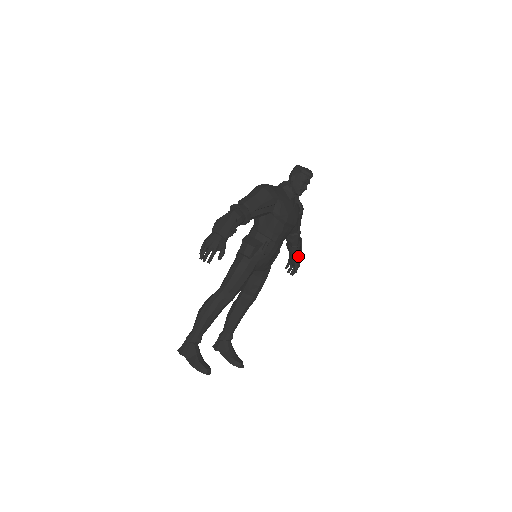
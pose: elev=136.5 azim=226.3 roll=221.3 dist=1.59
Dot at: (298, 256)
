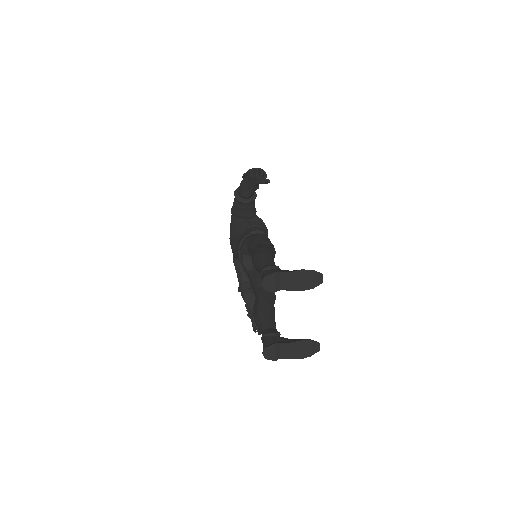
Dot at: occluded
